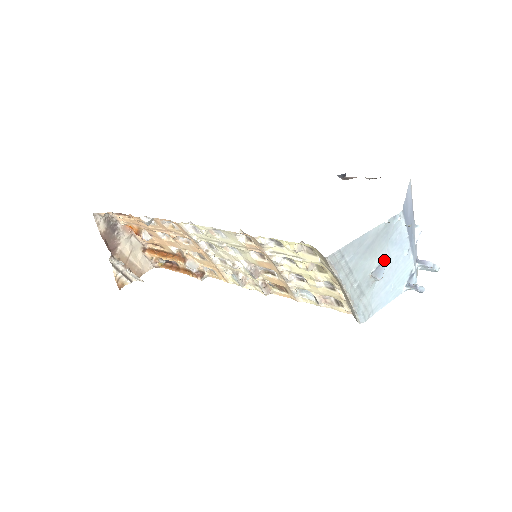
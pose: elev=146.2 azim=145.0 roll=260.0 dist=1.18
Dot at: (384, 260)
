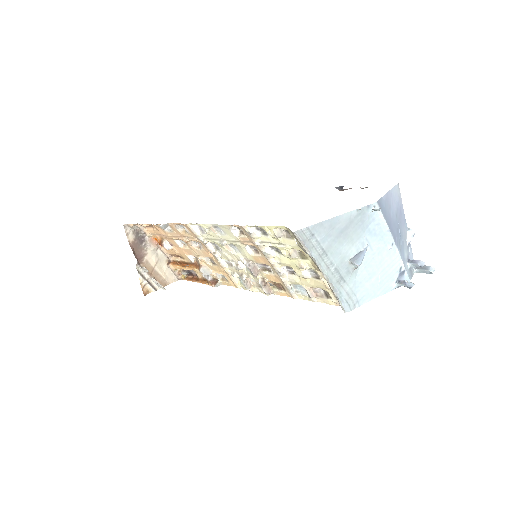
Dot at: (363, 249)
